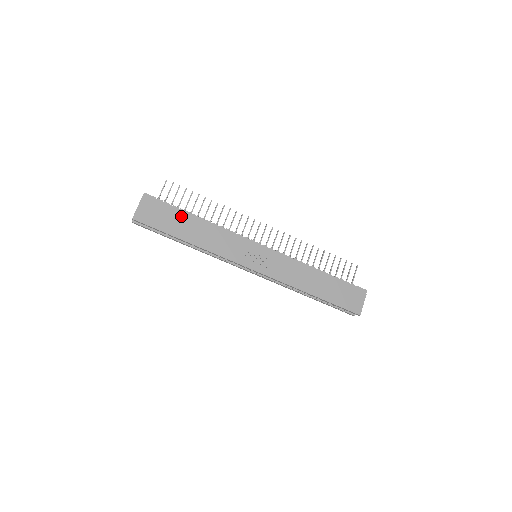
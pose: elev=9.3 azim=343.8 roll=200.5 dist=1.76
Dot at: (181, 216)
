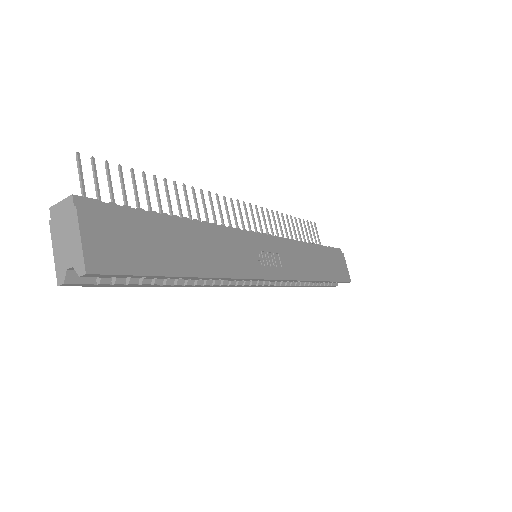
Dot at: (162, 227)
